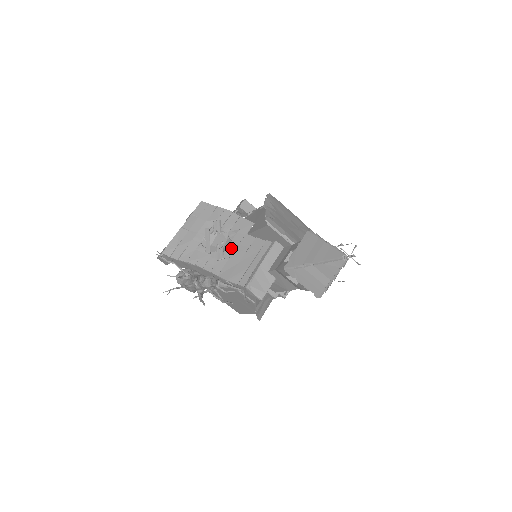
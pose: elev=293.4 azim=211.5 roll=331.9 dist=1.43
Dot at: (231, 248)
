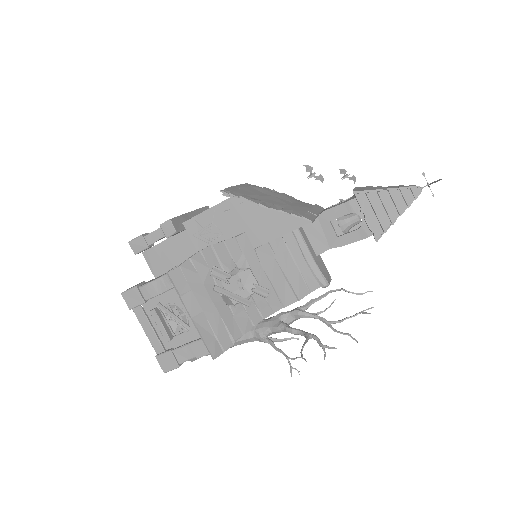
Dot at: (261, 276)
